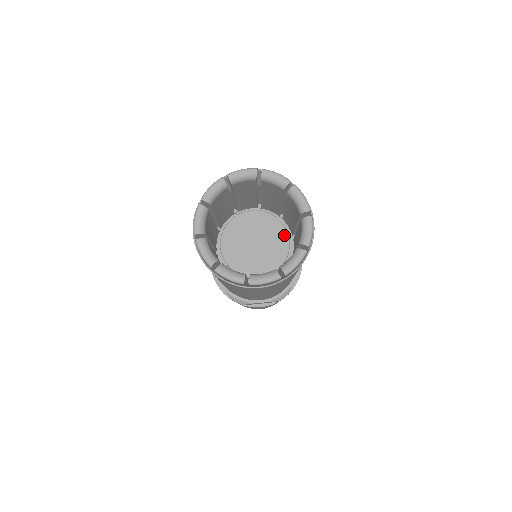
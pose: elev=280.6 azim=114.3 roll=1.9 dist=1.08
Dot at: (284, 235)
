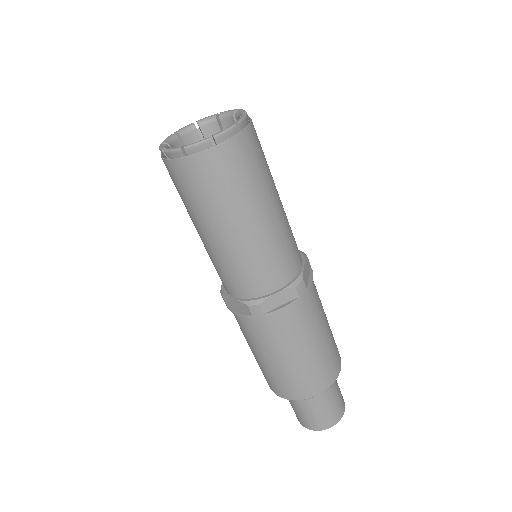
Dot at: occluded
